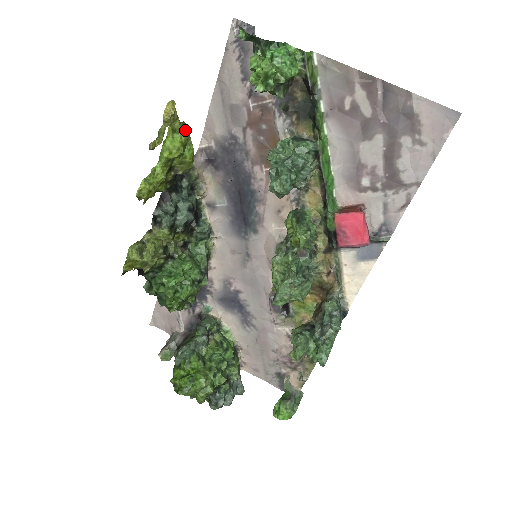
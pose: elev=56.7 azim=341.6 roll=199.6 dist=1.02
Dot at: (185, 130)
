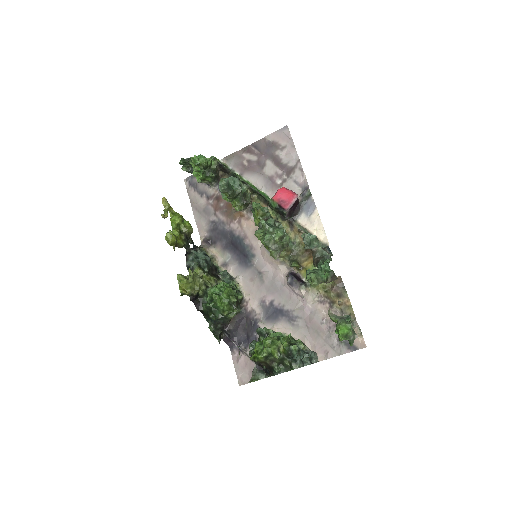
Dot at: occluded
